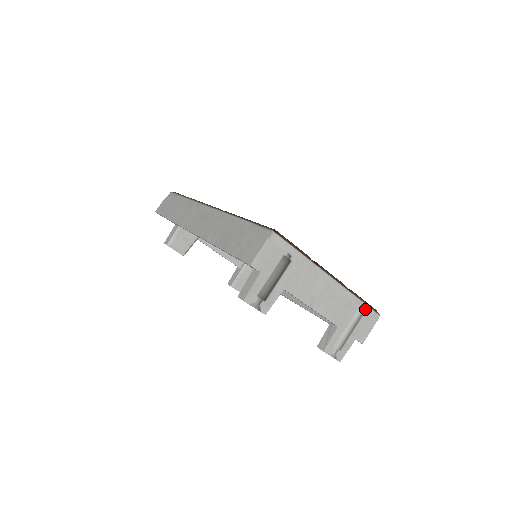
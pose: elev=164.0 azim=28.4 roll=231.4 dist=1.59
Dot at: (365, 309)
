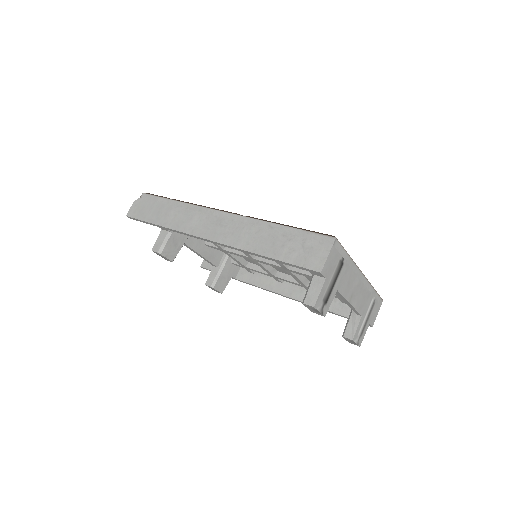
Dot at: (376, 297)
